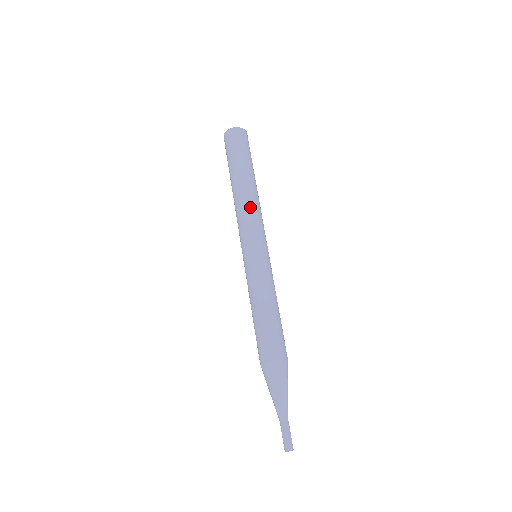
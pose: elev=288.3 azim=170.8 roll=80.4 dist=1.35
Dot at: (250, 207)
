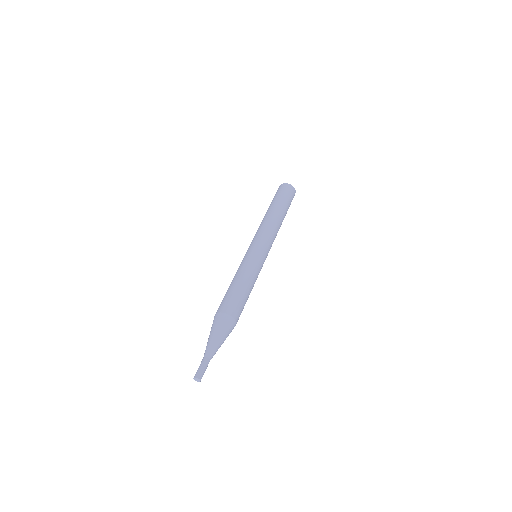
Dot at: (275, 229)
